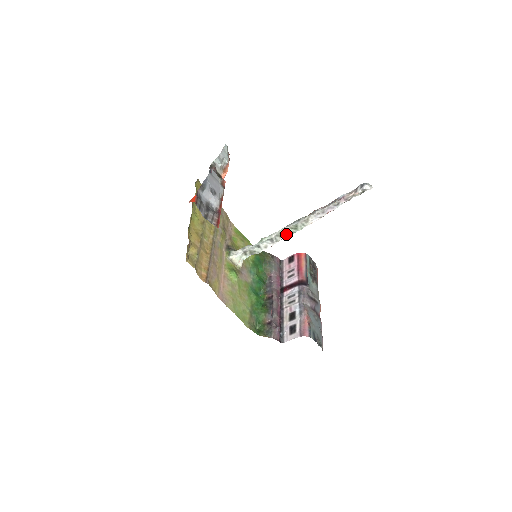
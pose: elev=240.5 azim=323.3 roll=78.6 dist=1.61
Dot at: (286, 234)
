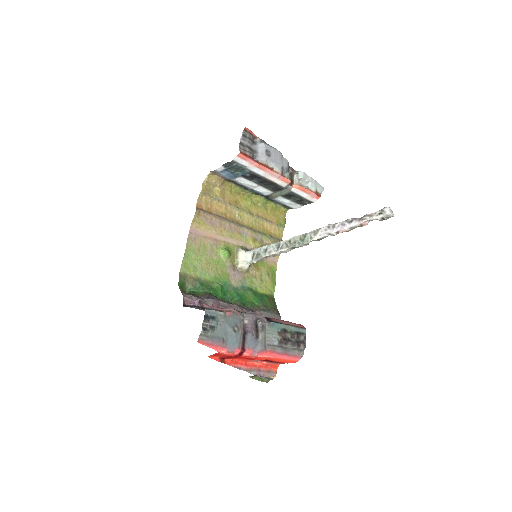
Dot at: (292, 244)
